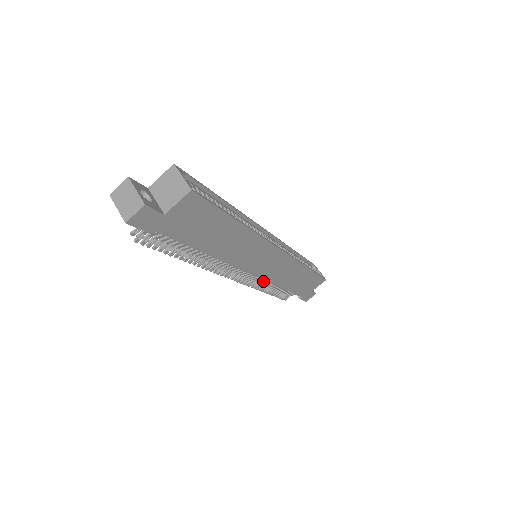
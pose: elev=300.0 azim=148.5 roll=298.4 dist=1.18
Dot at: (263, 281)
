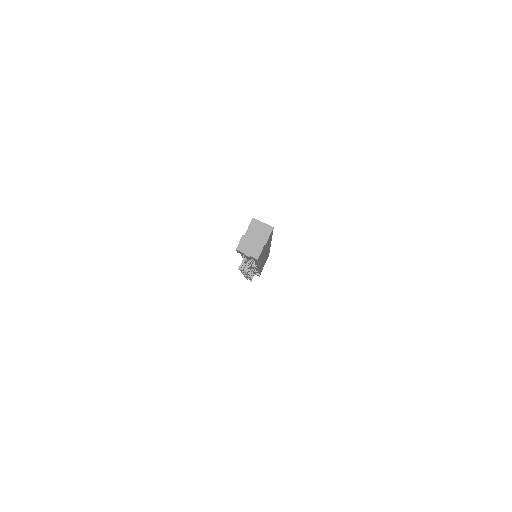
Dot at: occluded
